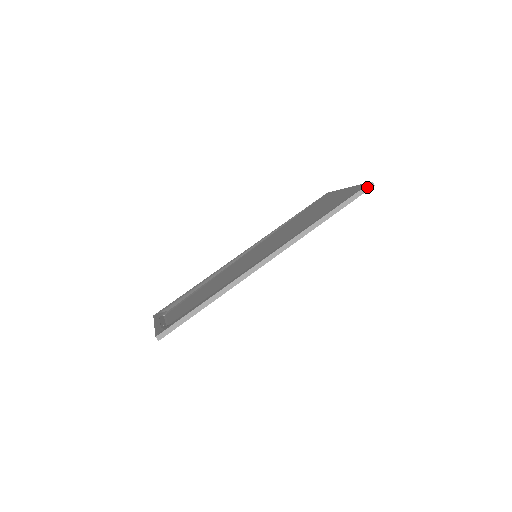
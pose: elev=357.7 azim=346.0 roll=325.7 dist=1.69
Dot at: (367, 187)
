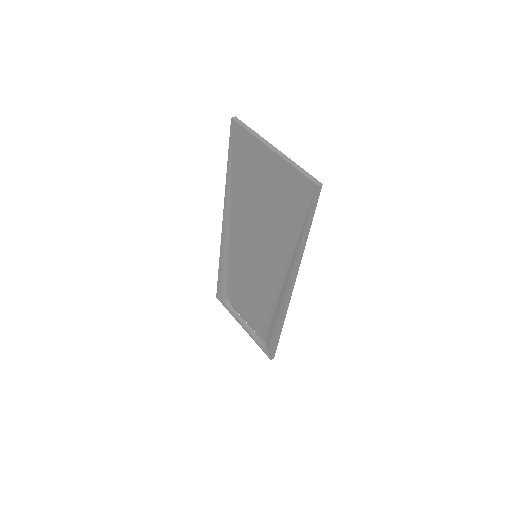
Dot at: (317, 194)
